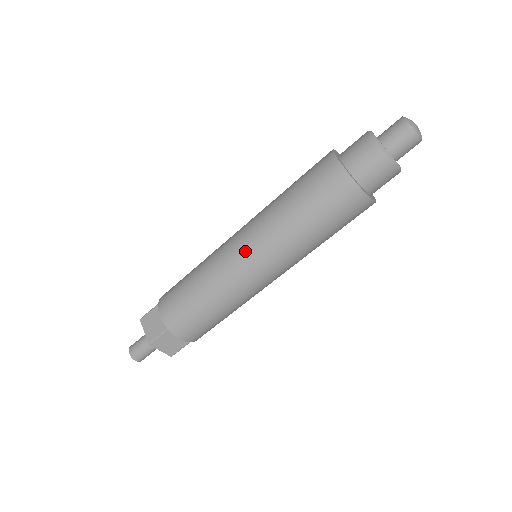
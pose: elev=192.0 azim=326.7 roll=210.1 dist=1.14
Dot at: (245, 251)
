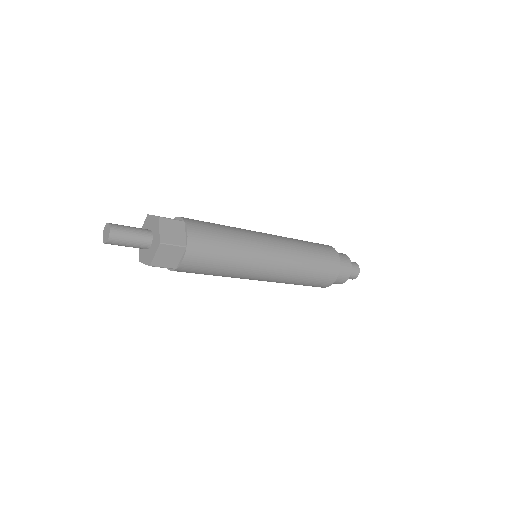
Dot at: (268, 275)
